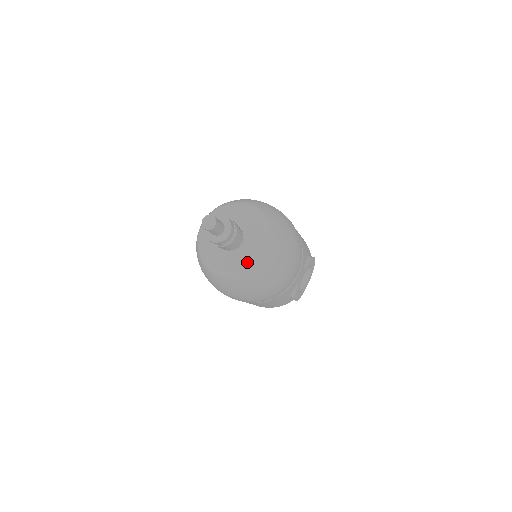
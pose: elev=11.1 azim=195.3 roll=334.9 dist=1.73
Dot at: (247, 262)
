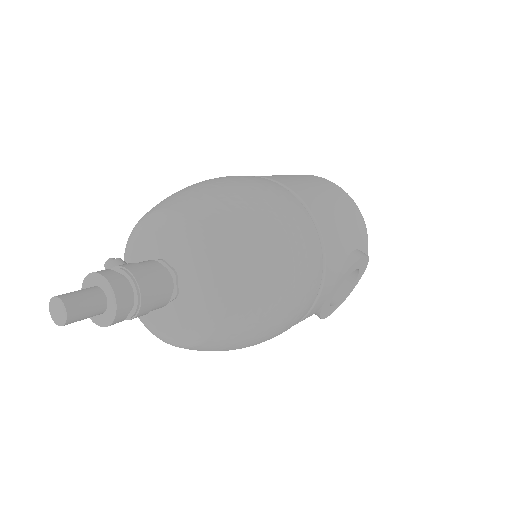
Dot at: (183, 330)
